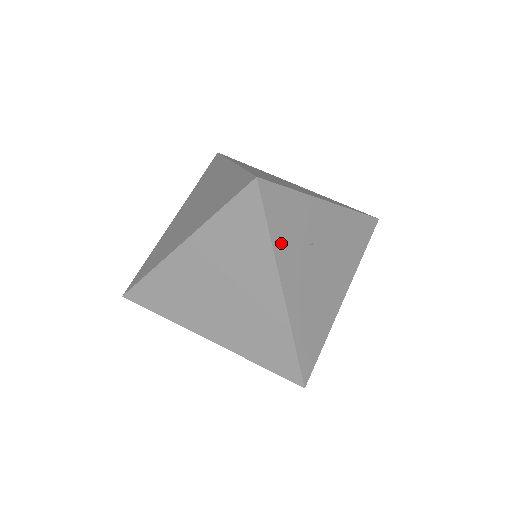
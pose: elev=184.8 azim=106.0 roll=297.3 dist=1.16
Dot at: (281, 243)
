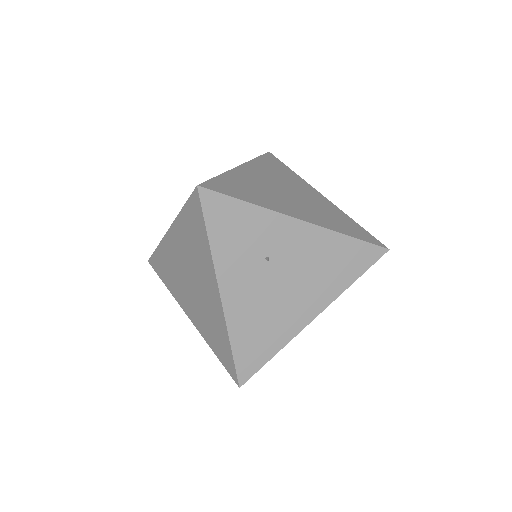
Dot at: (223, 249)
